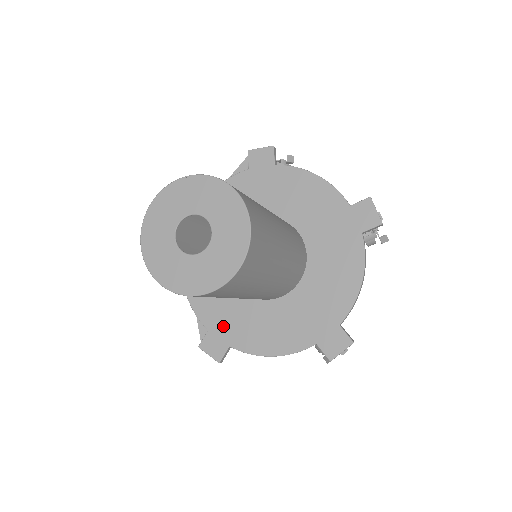
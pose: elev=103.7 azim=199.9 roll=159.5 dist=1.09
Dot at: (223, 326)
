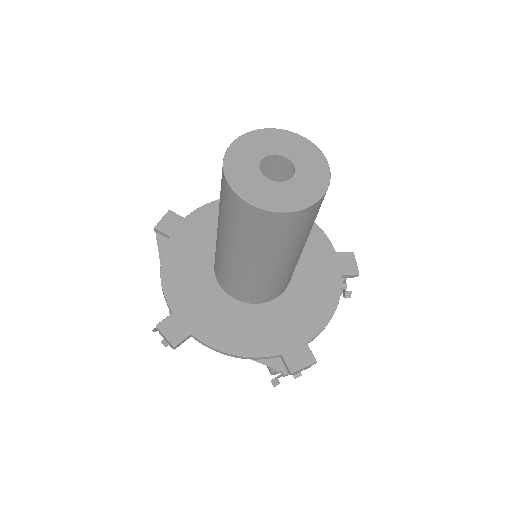
Dot at: (286, 337)
